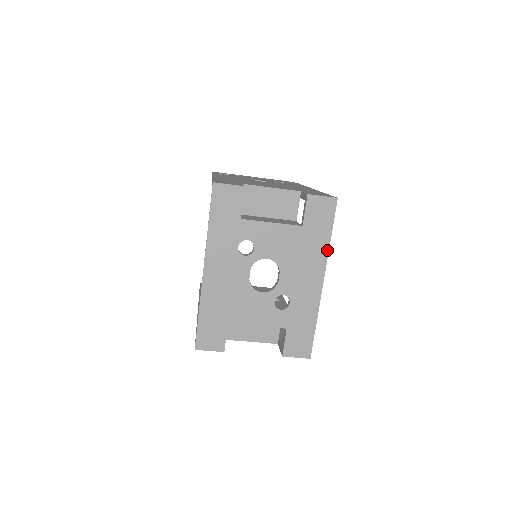
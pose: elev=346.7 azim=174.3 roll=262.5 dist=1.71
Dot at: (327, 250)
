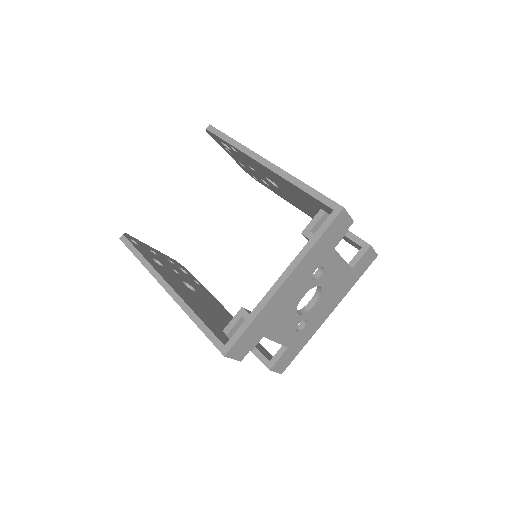
Dot at: occluded
